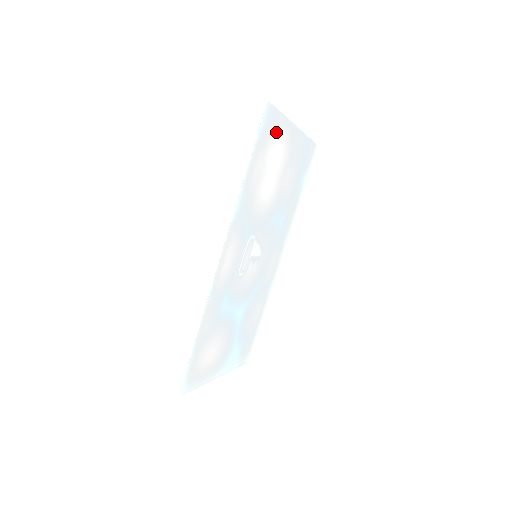
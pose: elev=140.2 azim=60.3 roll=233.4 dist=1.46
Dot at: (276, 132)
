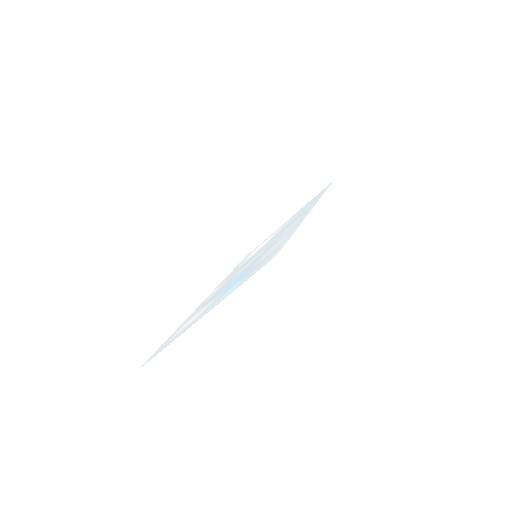
Dot at: occluded
